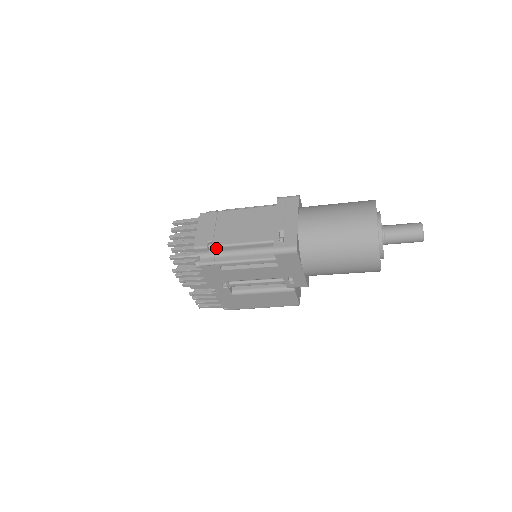
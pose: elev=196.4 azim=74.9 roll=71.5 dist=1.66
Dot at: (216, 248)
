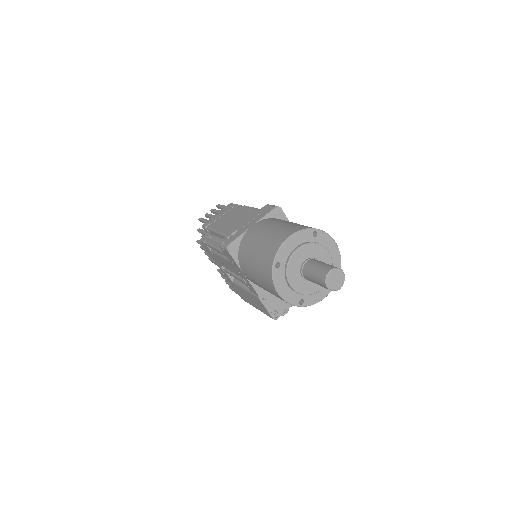
Dot at: (209, 230)
